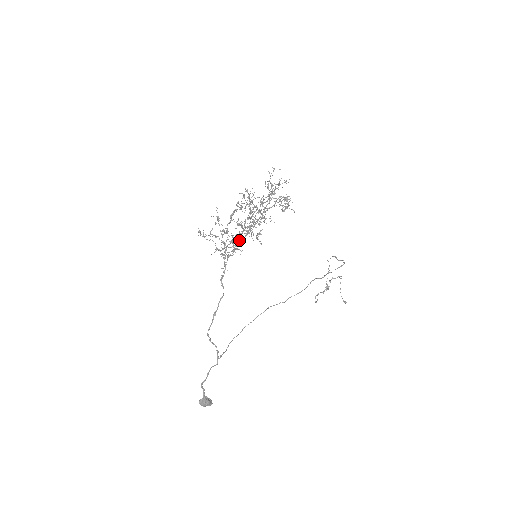
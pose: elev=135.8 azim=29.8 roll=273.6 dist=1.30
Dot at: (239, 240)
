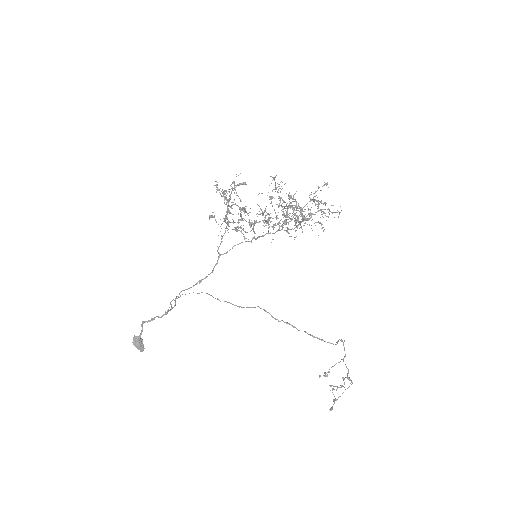
Dot at: (239, 219)
